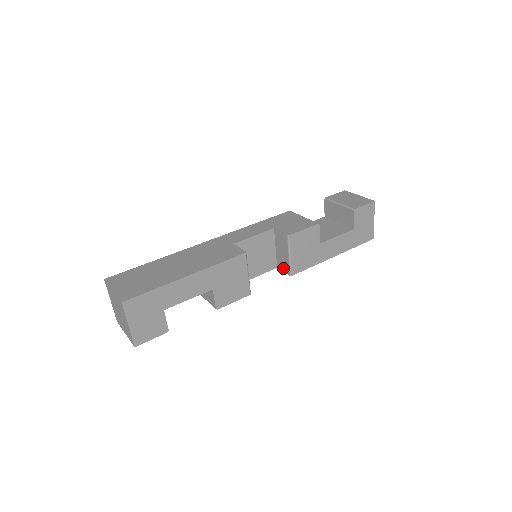
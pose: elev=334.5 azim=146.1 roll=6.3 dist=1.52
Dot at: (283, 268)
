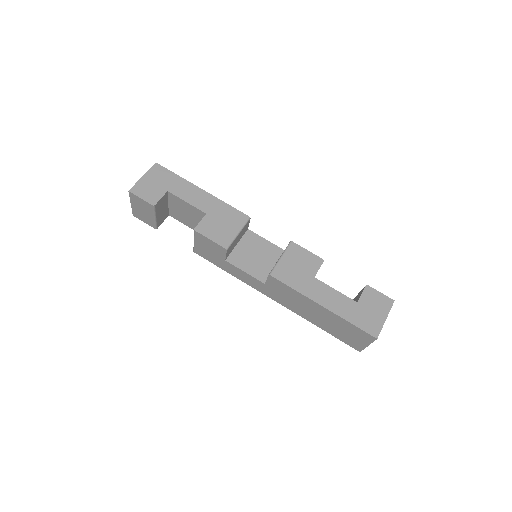
Dot at: occluded
